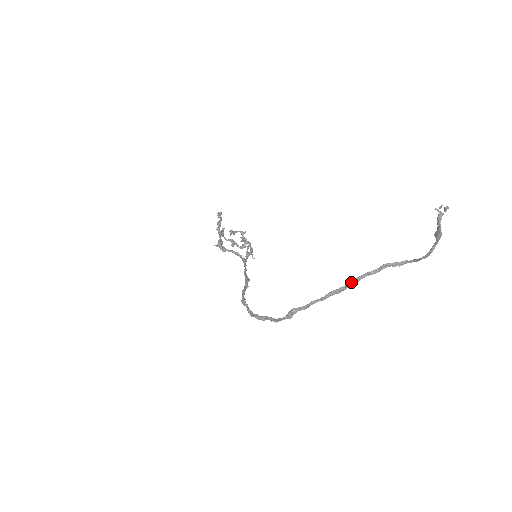
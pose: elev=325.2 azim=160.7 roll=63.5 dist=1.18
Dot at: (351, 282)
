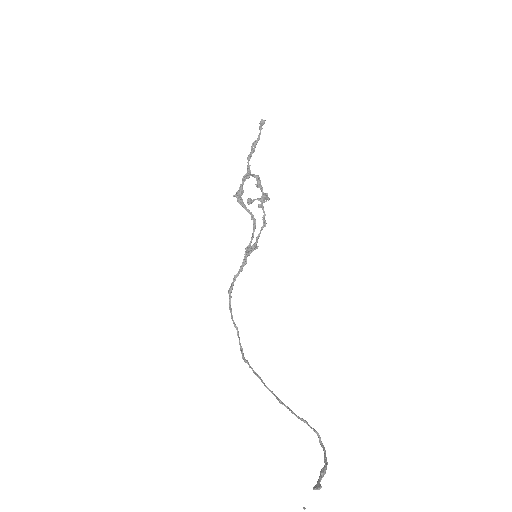
Dot at: (279, 401)
